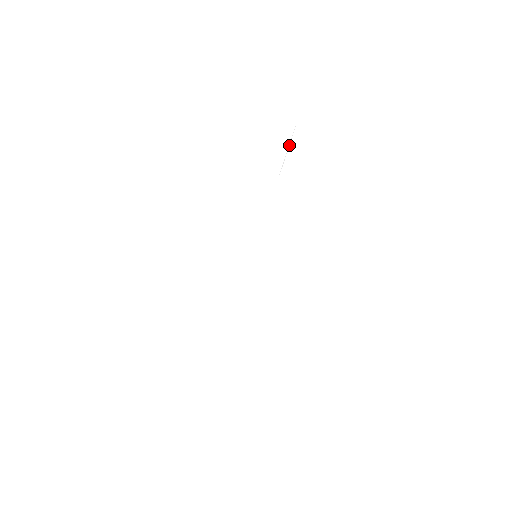
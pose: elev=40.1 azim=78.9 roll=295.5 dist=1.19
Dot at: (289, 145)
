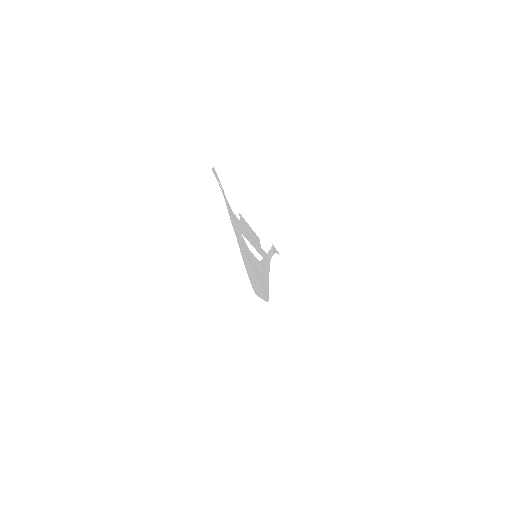
Dot at: (222, 187)
